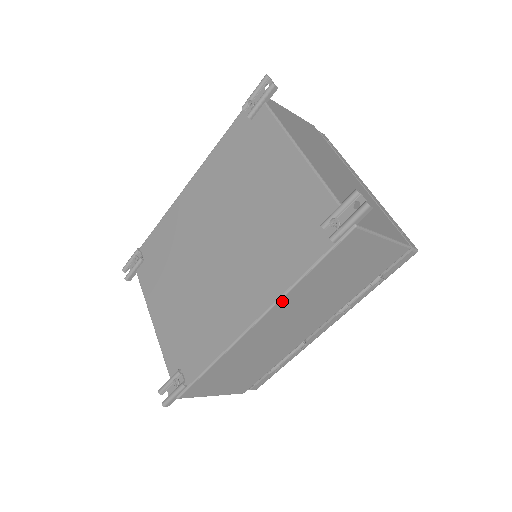
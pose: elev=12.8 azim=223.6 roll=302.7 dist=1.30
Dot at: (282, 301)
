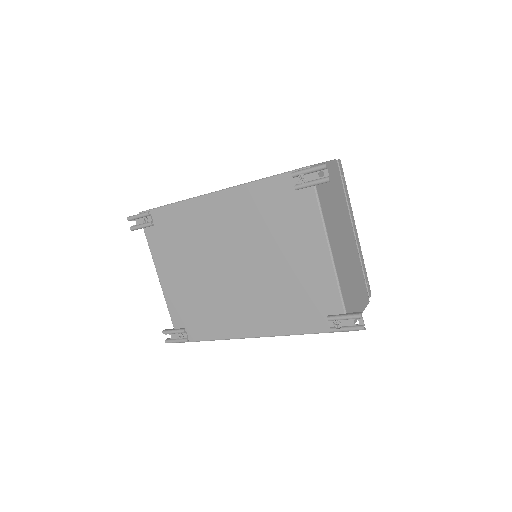
Dot at: (280, 335)
